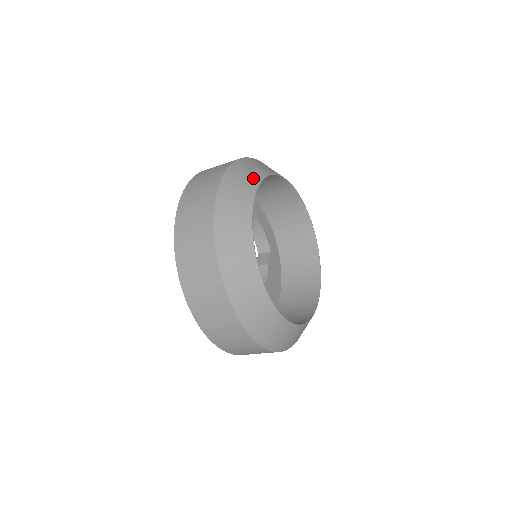
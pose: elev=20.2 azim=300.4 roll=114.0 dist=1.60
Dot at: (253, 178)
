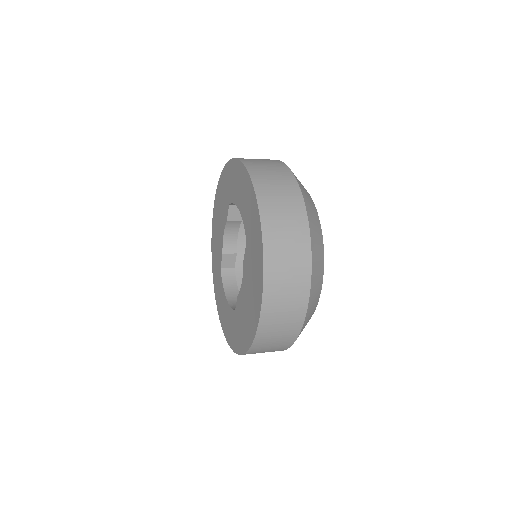
Dot at: (319, 288)
